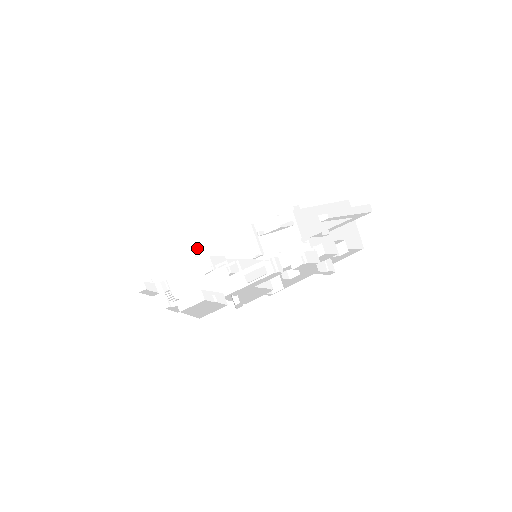
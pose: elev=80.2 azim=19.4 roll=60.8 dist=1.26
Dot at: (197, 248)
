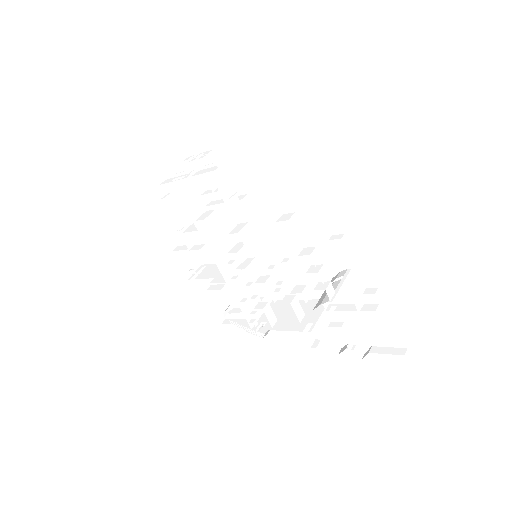
Dot at: (273, 301)
